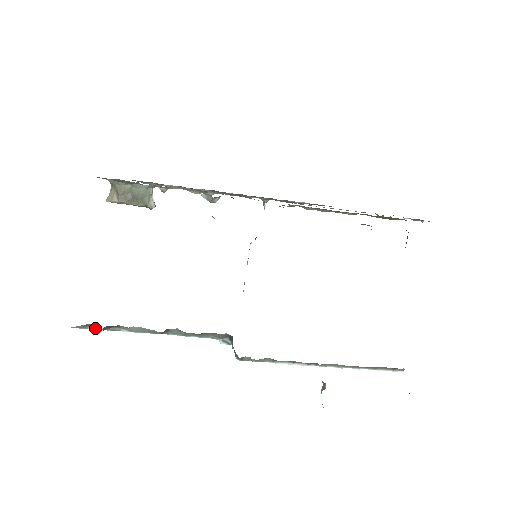
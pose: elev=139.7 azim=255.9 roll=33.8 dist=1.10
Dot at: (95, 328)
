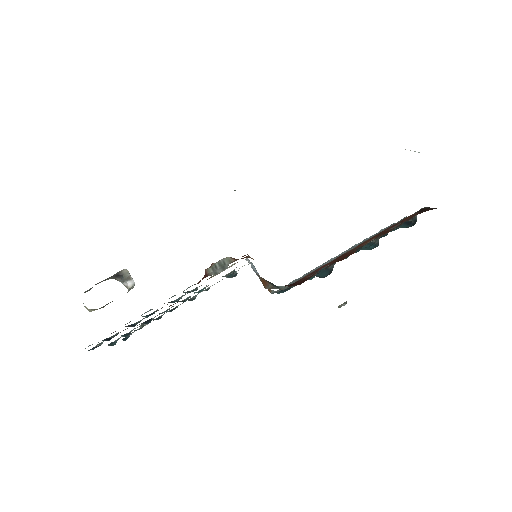
Dot at: occluded
